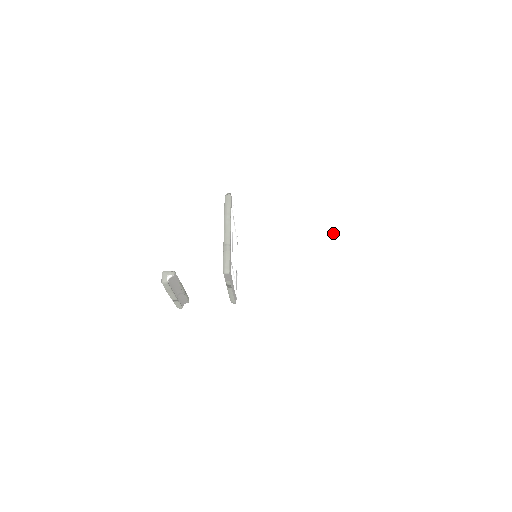
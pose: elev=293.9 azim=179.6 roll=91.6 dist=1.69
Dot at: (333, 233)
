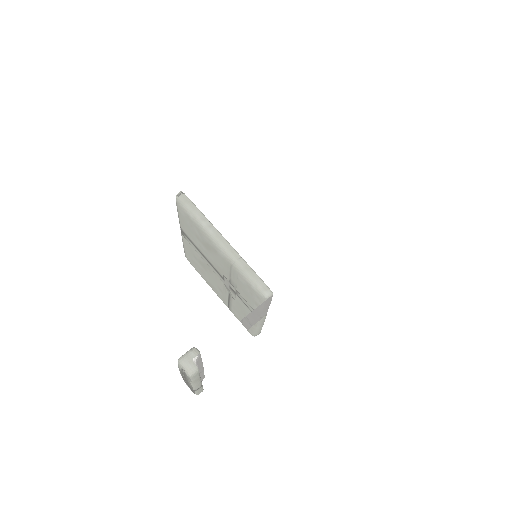
Dot at: (296, 179)
